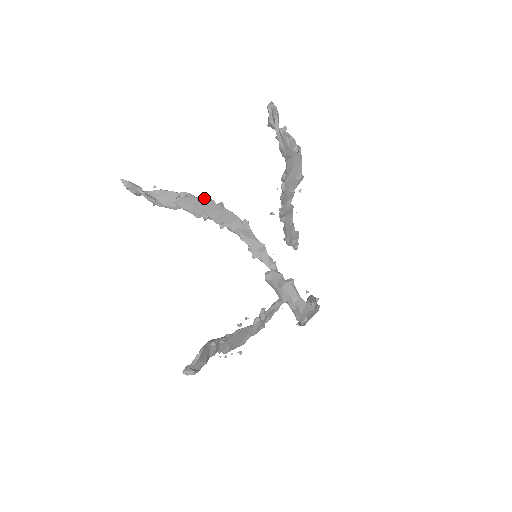
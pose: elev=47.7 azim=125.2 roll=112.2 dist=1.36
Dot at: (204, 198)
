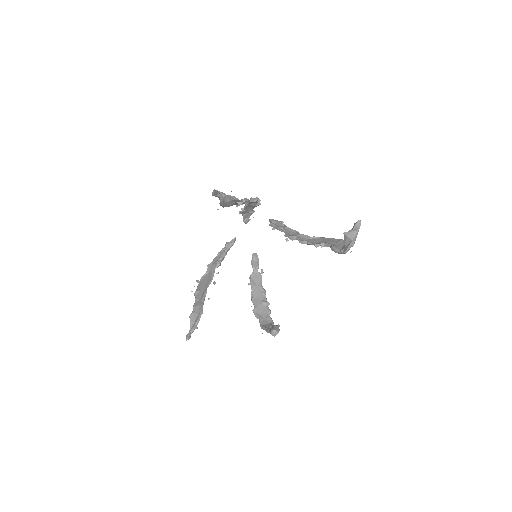
Dot at: occluded
